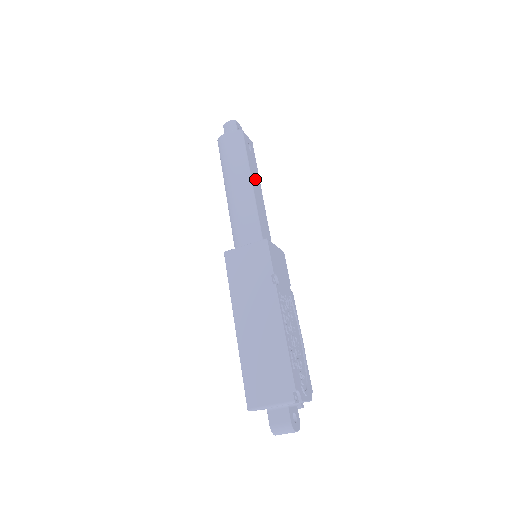
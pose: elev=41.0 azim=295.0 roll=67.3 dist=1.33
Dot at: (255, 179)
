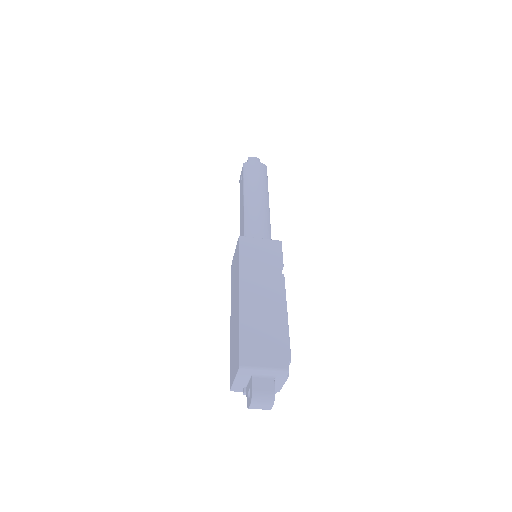
Dot at: occluded
